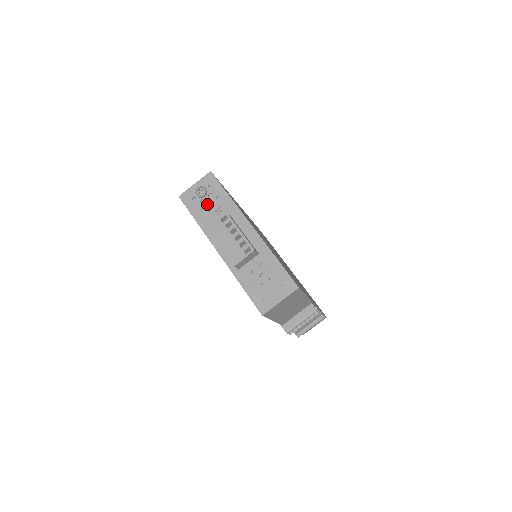
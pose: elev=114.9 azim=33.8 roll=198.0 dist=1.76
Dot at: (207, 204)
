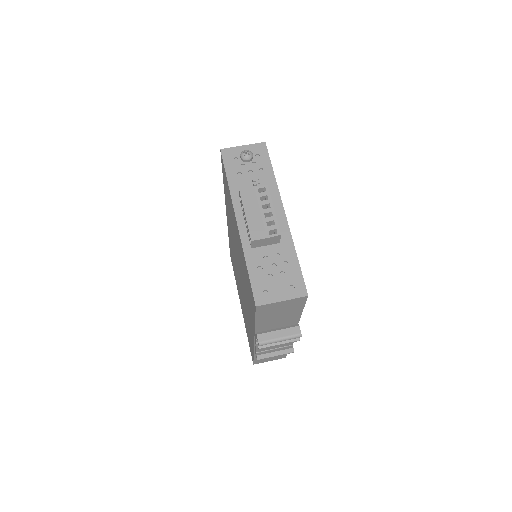
Dot at: (247, 170)
